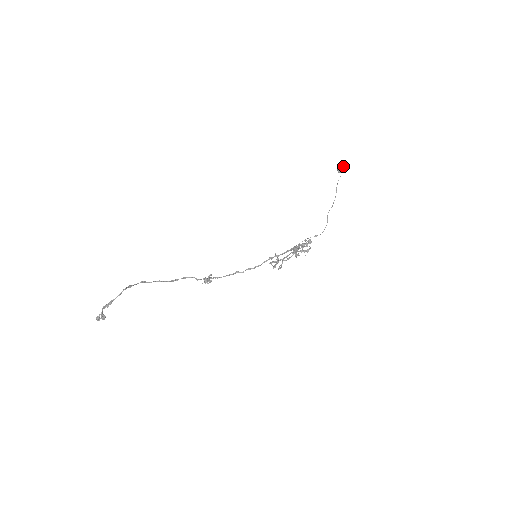
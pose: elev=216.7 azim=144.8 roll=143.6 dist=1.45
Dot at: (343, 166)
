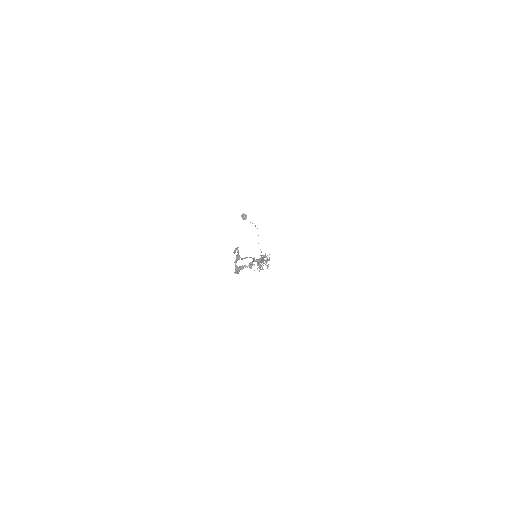
Dot at: (246, 215)
